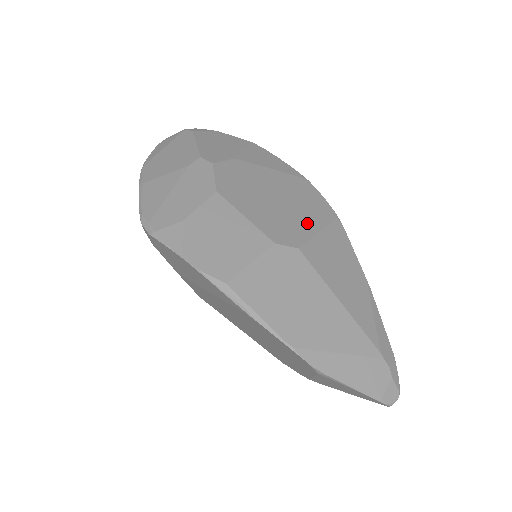
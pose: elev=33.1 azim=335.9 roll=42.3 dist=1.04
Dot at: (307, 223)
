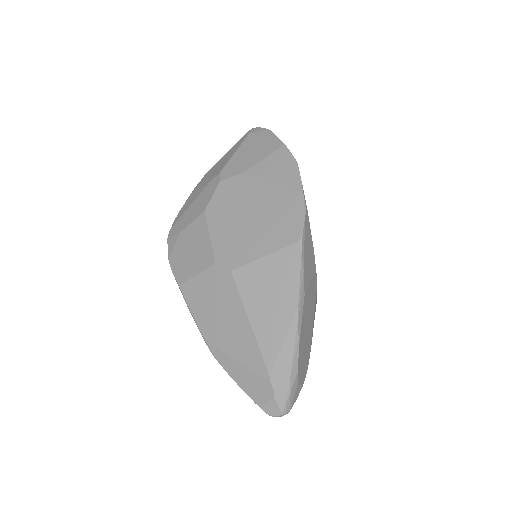
Dot at: (259, 246)
